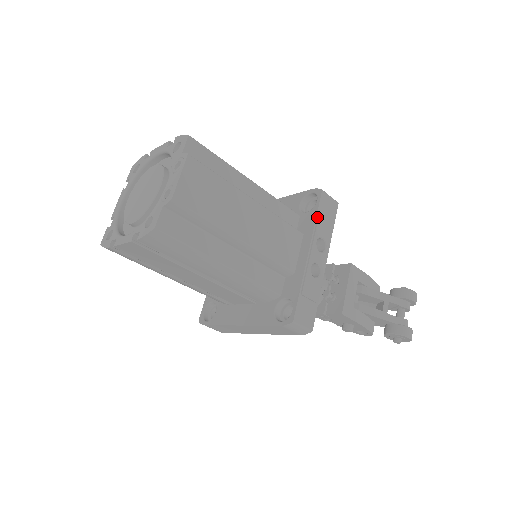
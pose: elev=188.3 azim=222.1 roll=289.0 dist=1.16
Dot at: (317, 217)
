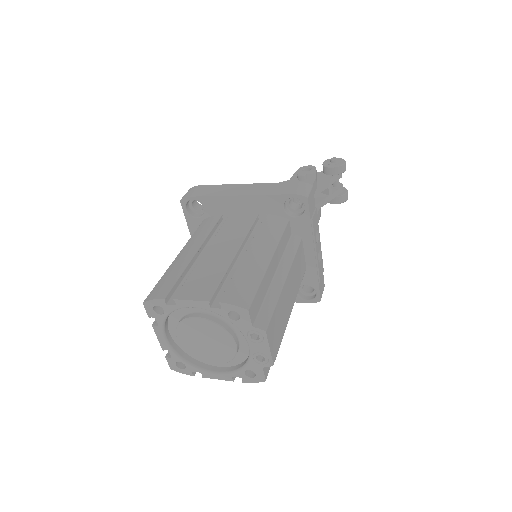
Dot at: (311, 223)
